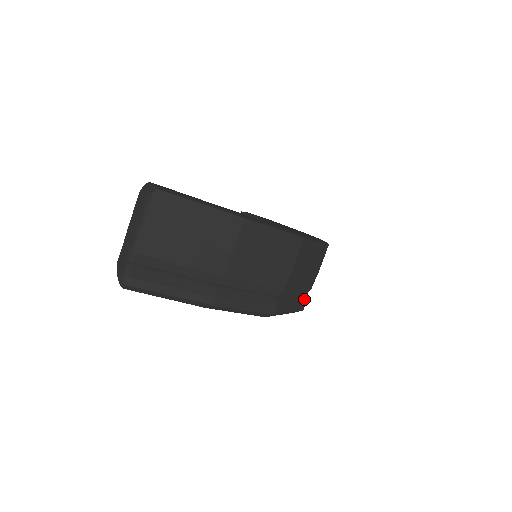
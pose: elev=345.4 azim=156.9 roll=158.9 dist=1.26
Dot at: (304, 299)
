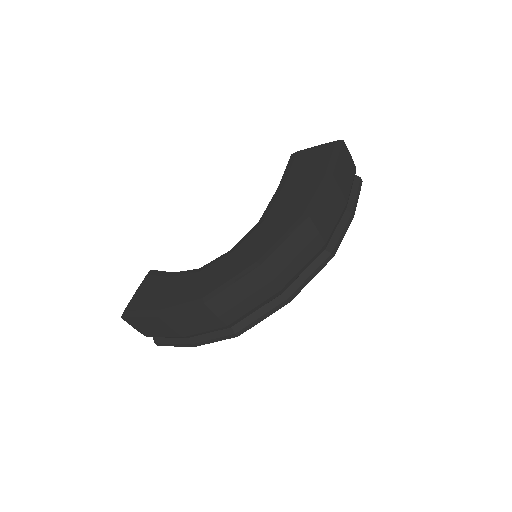
Dot at: (286, 294)
